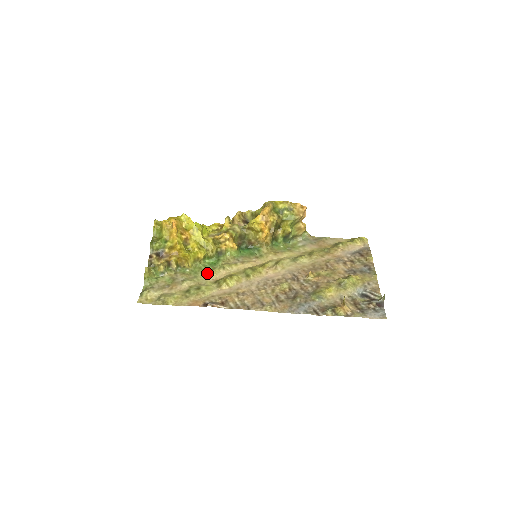
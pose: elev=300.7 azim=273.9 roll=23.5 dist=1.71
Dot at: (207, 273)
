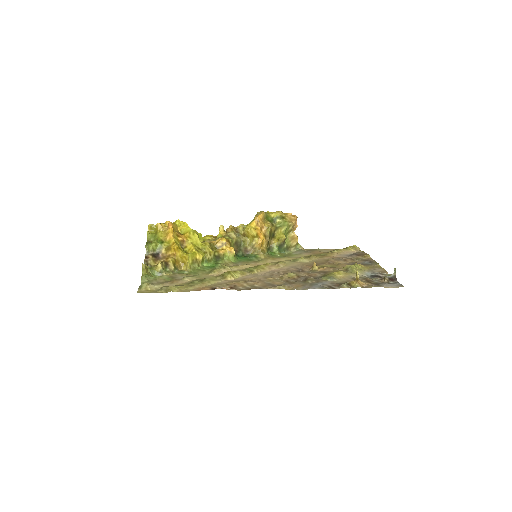
Dot at: (208, 272)
